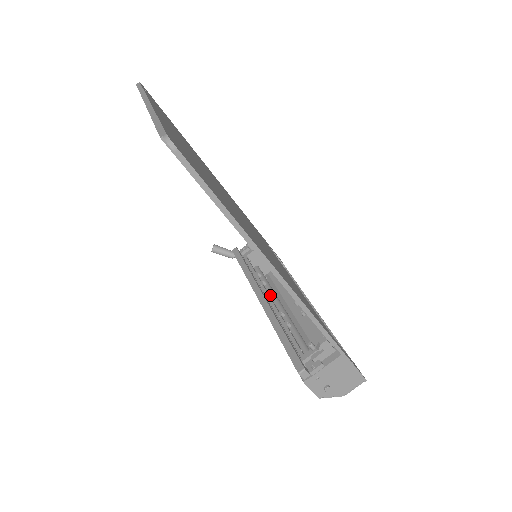
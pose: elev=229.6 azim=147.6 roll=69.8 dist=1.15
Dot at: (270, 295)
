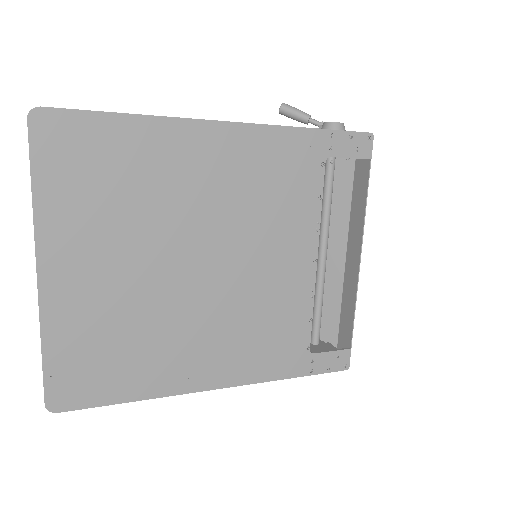
Dot at: occluded
